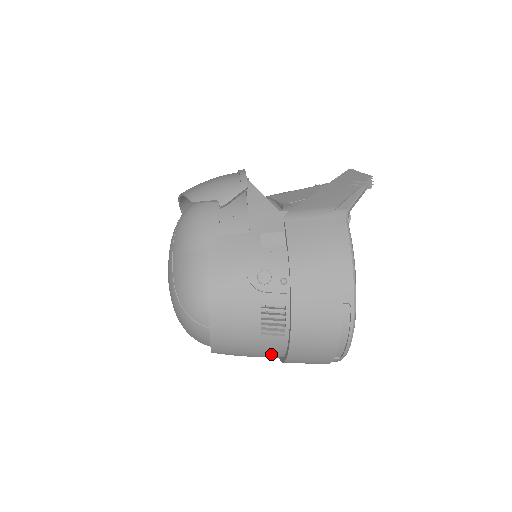
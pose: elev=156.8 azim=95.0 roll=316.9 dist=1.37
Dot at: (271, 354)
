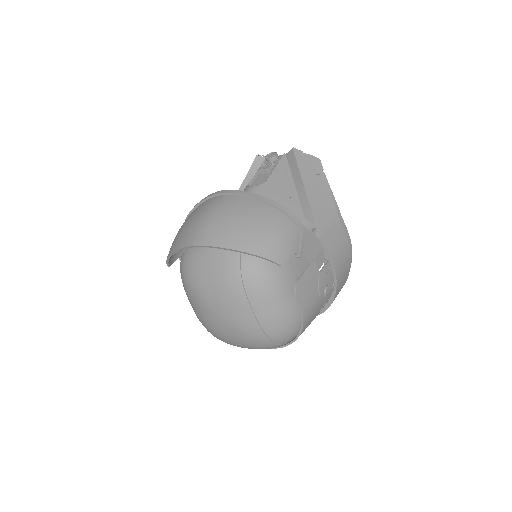
Dot at: occluded
